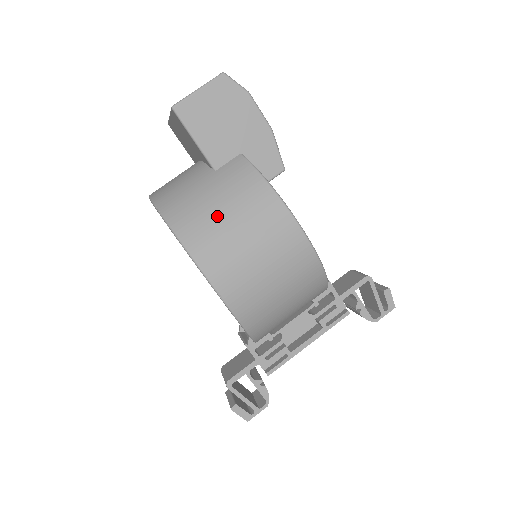
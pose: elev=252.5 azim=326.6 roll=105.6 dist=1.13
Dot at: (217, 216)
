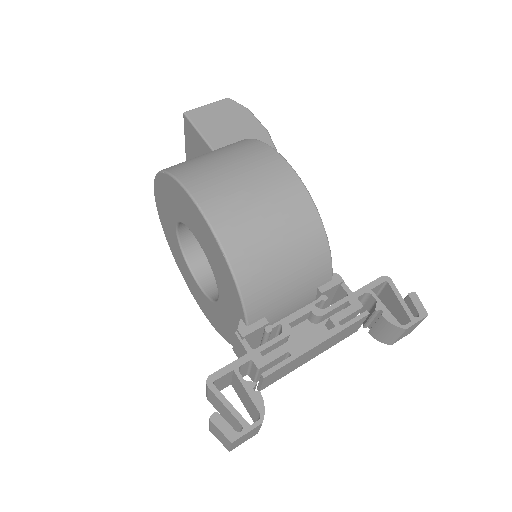
Dot at: (208, 158)
